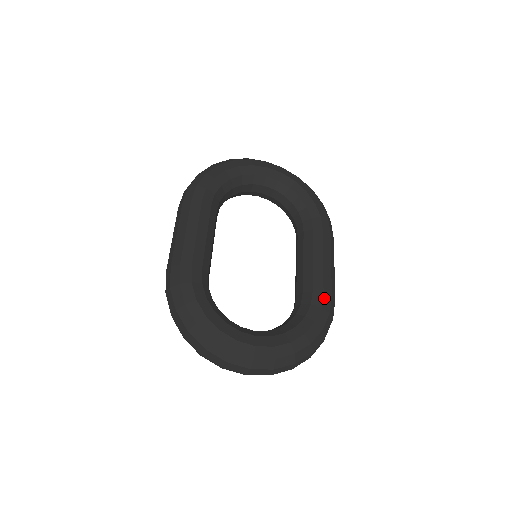
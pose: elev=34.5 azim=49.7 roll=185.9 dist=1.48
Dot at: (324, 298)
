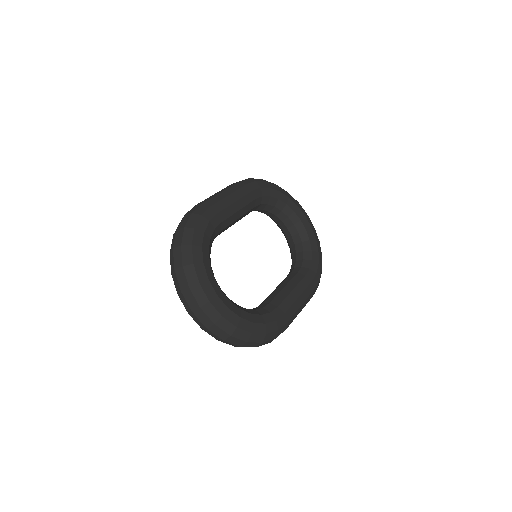
Dot at: (282, 317)
